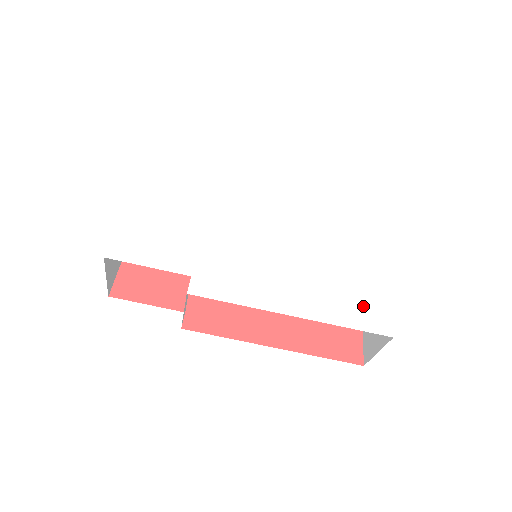
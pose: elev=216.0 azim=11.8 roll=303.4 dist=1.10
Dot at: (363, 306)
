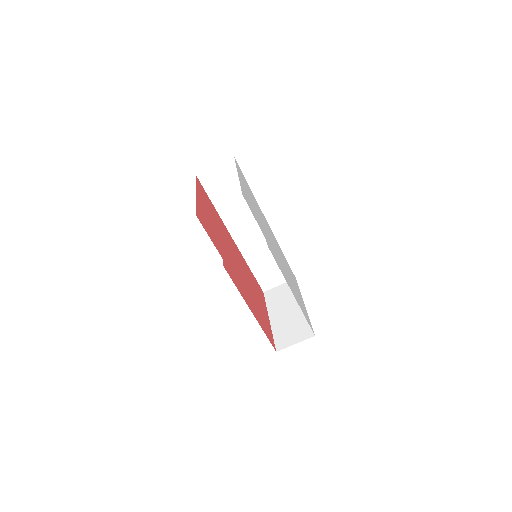
Dot at: (305, 313)
